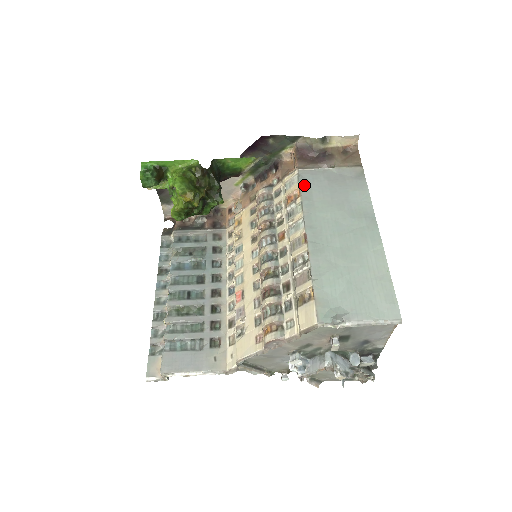
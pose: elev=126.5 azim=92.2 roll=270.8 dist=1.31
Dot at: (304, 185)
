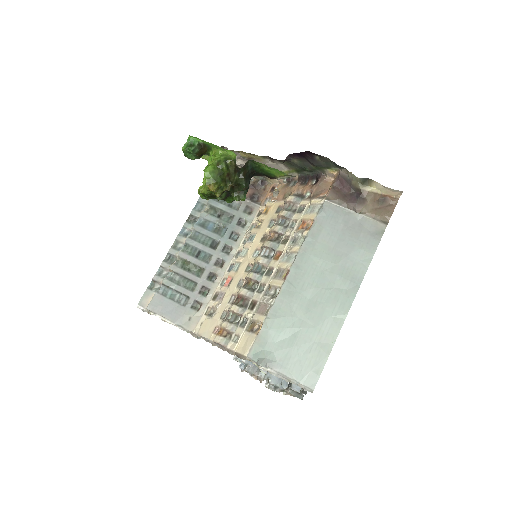
Dot at: (319, 220)
